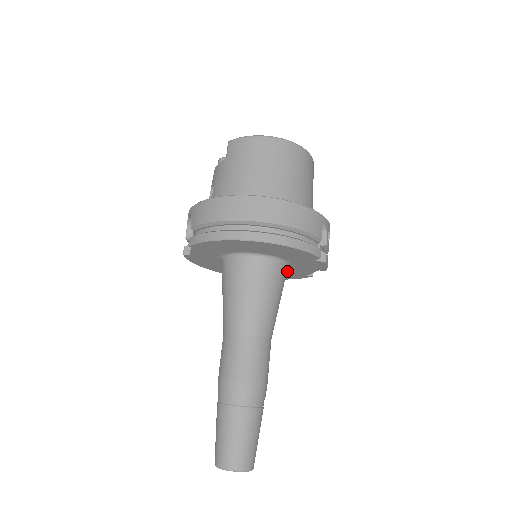
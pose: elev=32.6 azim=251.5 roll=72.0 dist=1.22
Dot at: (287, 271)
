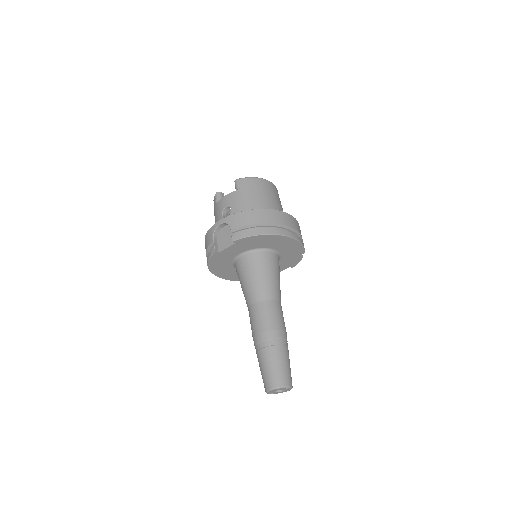
Dot at: occluded
